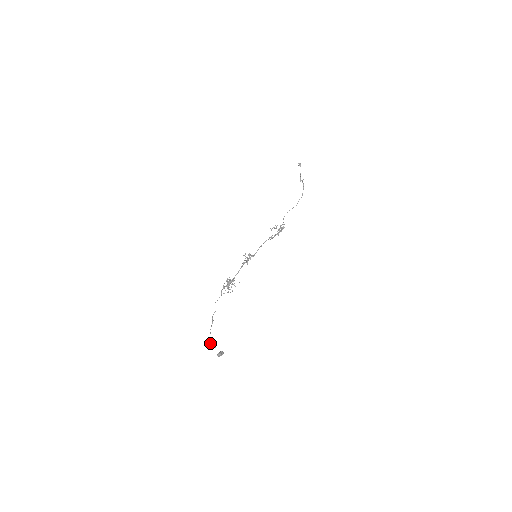
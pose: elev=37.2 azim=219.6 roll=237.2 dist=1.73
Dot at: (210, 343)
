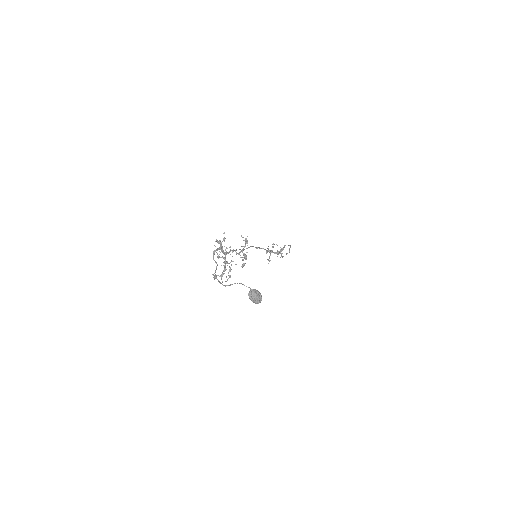
Dot at: occluded
